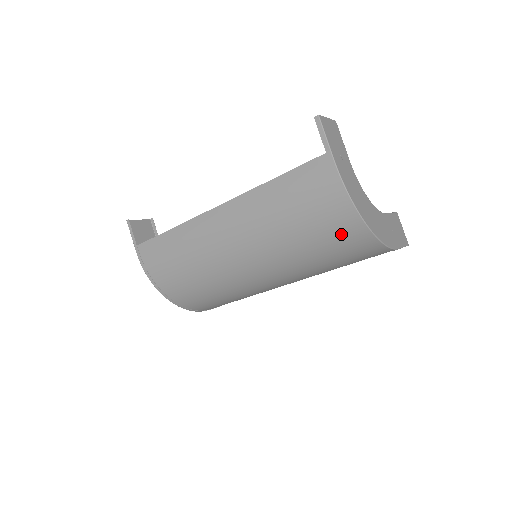
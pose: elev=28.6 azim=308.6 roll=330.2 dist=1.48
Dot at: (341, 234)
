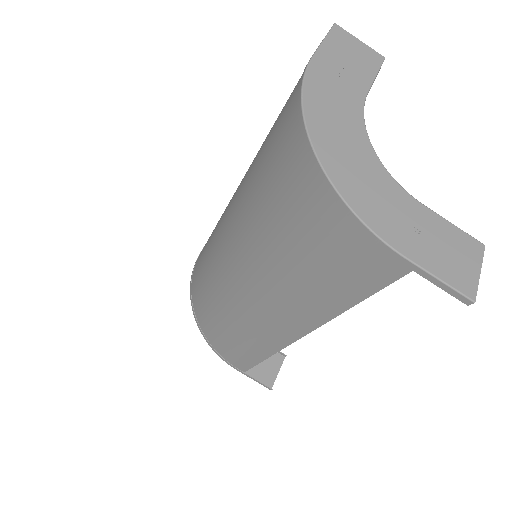
Dot at: (291, 174)
